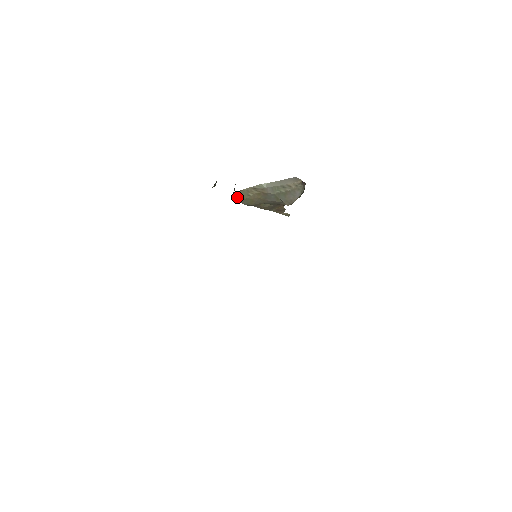
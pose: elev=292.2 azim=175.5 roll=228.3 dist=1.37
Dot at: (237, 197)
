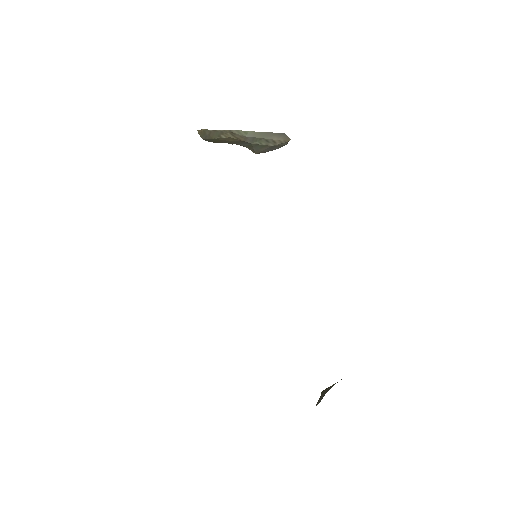
Dot at: (203, 134)
